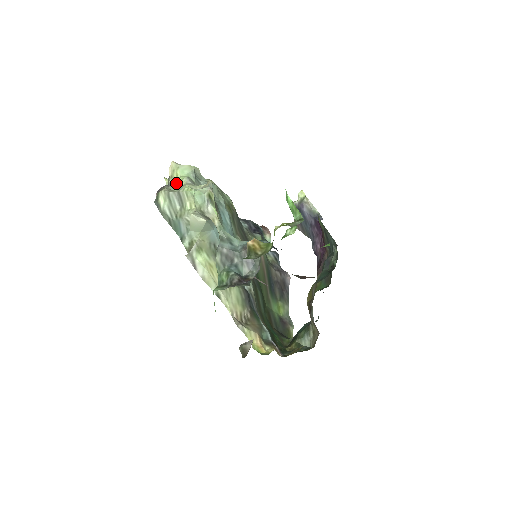
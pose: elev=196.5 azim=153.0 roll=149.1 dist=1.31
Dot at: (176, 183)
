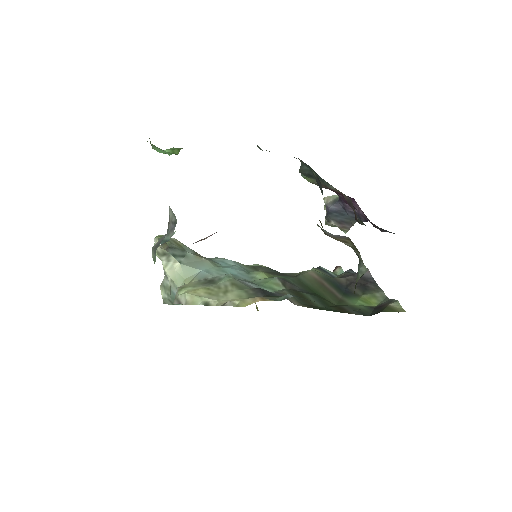
Dot at: occluded
